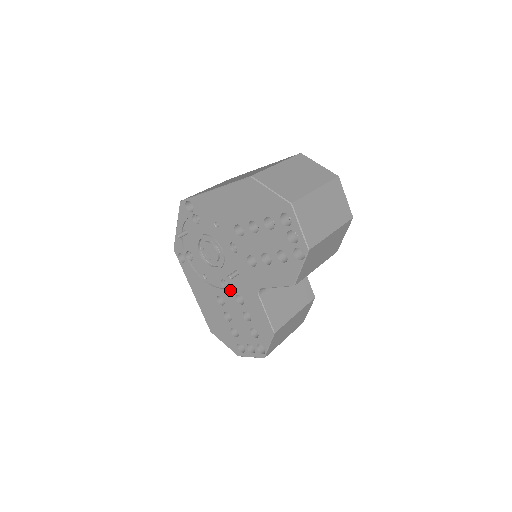
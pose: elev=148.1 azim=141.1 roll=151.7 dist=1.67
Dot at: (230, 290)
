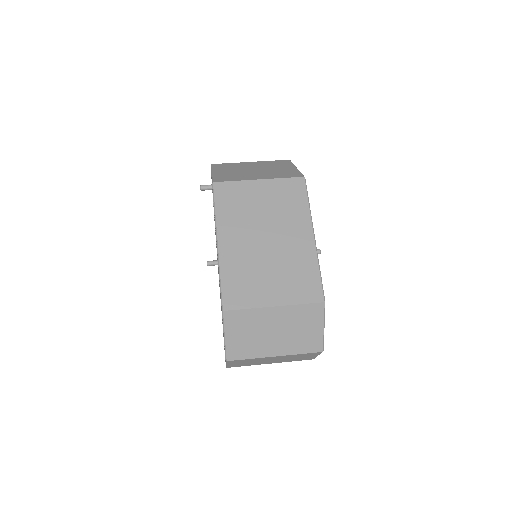
Dot at: occluded
